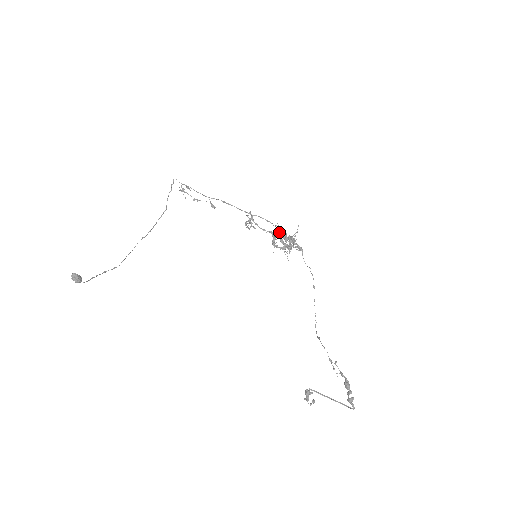
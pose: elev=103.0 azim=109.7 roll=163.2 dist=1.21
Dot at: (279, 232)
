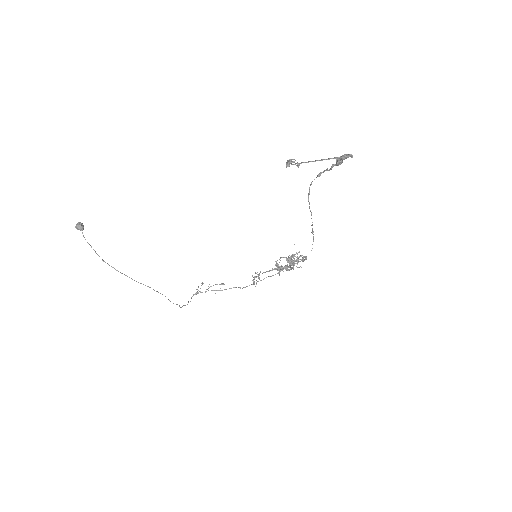
Dot at: occluded
